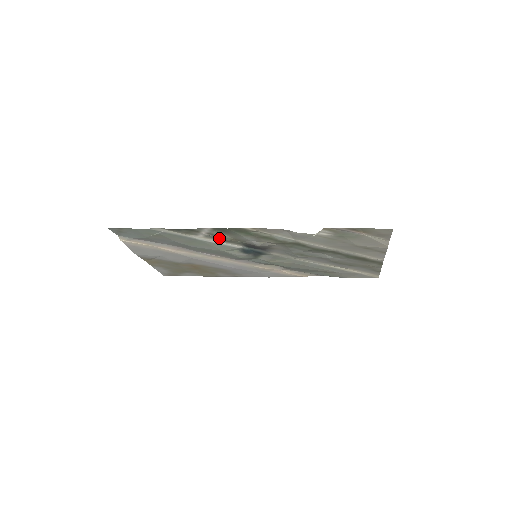
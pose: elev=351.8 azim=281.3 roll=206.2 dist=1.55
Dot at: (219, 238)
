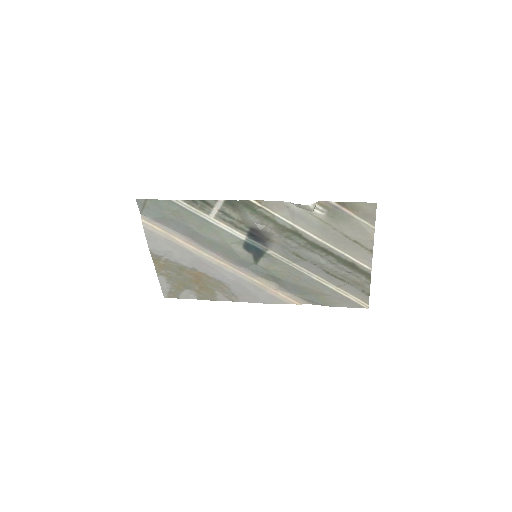
Dot at: (228, 219)
